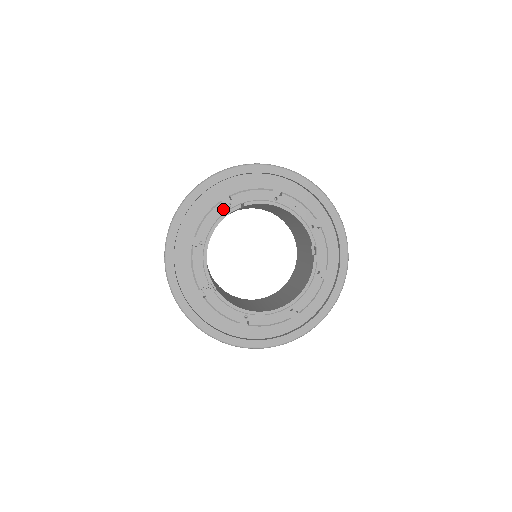
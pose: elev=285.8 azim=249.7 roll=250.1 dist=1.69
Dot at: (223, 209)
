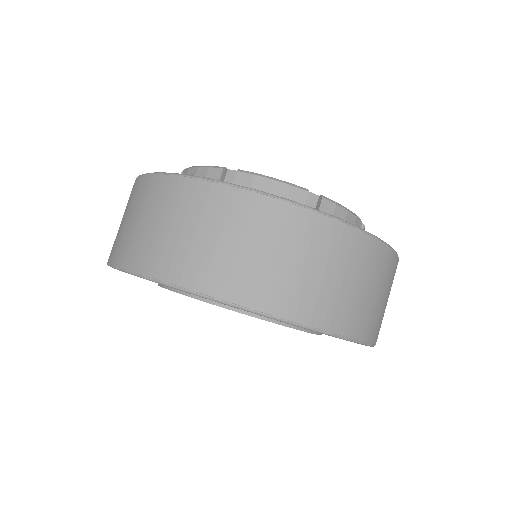
Dot at: occluded
